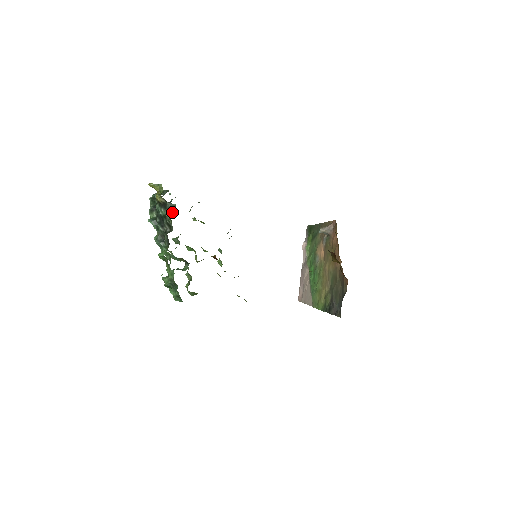
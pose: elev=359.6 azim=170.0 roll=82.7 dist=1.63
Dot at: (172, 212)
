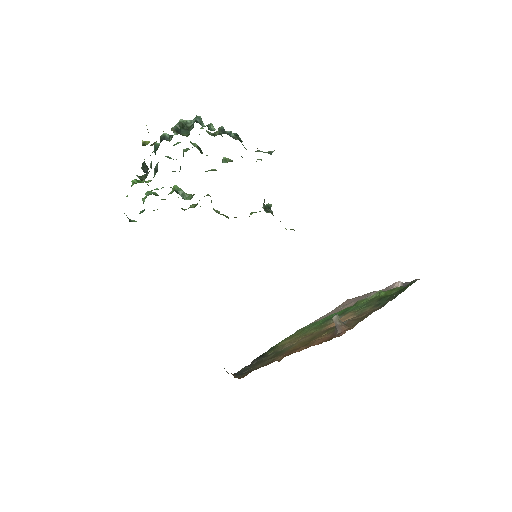
Dot at: (146, 168)
